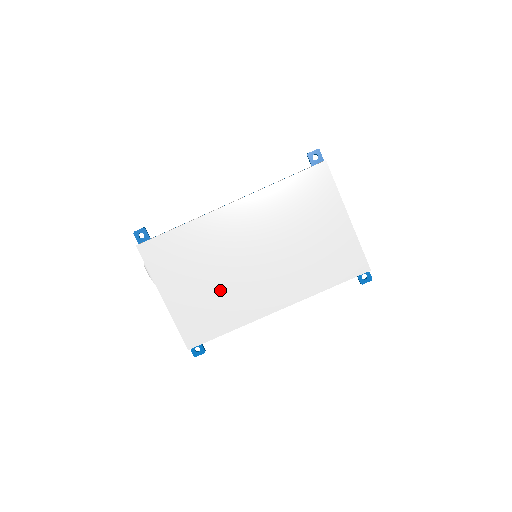
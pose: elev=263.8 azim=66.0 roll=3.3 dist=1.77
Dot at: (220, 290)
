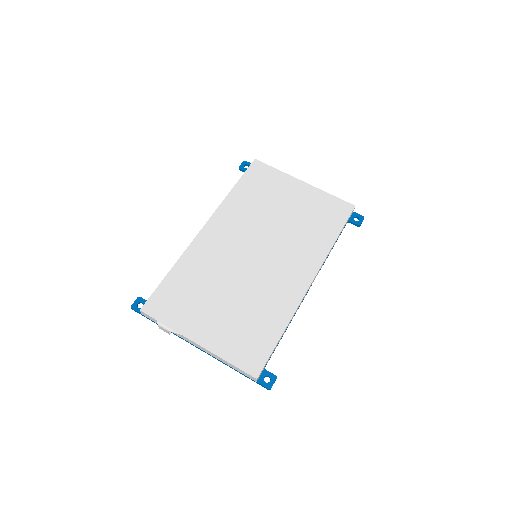
Dot at: (246, 299)
